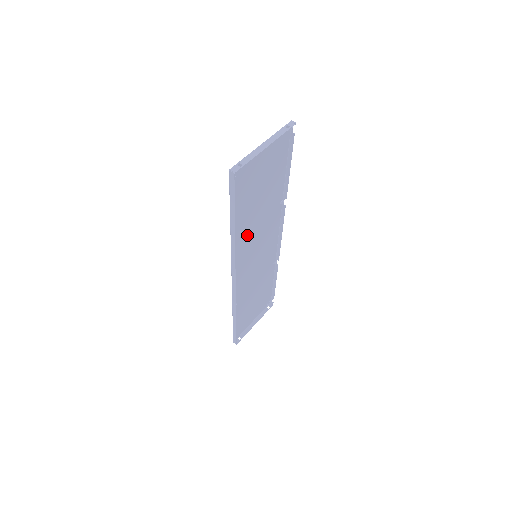
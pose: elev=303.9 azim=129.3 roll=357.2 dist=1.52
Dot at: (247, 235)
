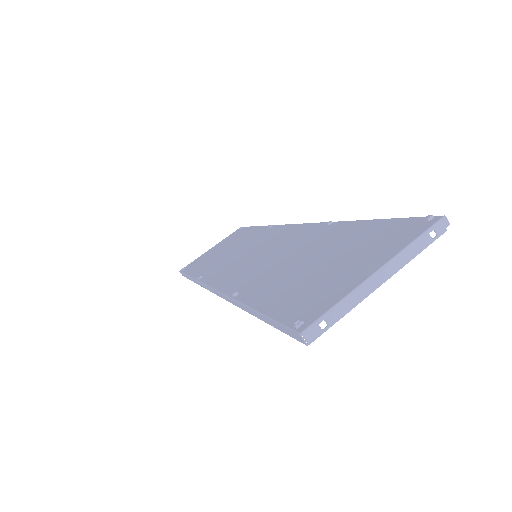
Dot at: (261, 273)
